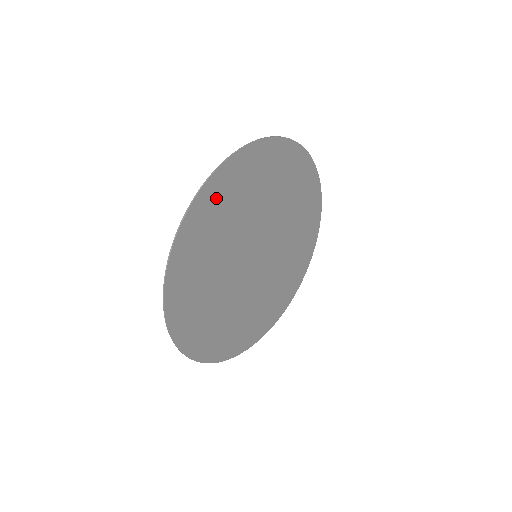
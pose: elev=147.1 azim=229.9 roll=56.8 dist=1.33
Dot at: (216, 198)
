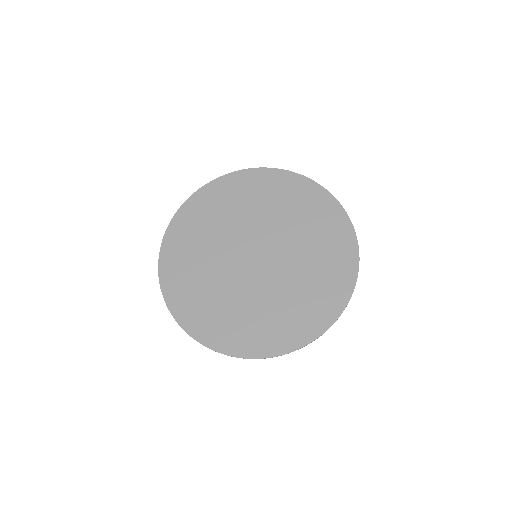
Dot at: (231, 188)
